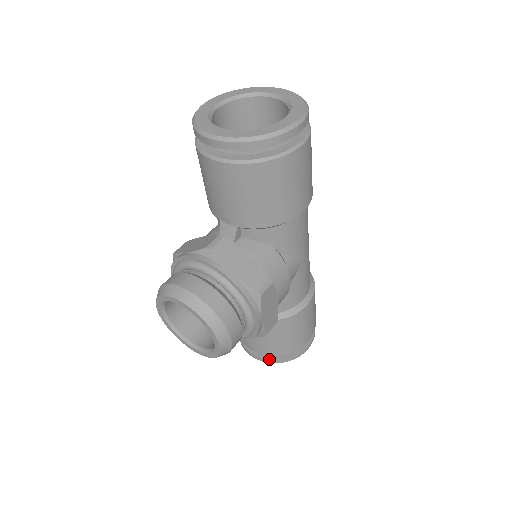
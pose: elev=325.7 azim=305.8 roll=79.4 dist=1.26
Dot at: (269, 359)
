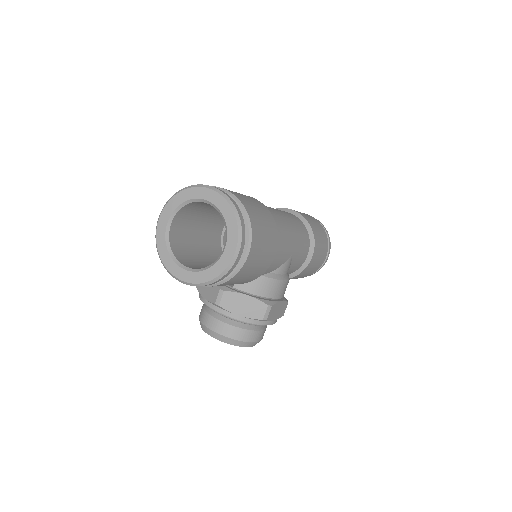
Dot at: occluded
